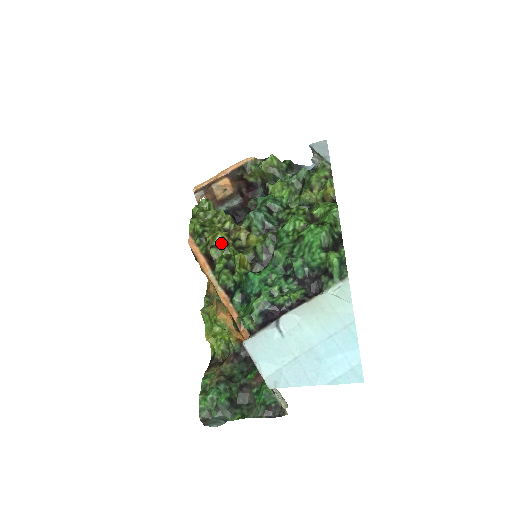
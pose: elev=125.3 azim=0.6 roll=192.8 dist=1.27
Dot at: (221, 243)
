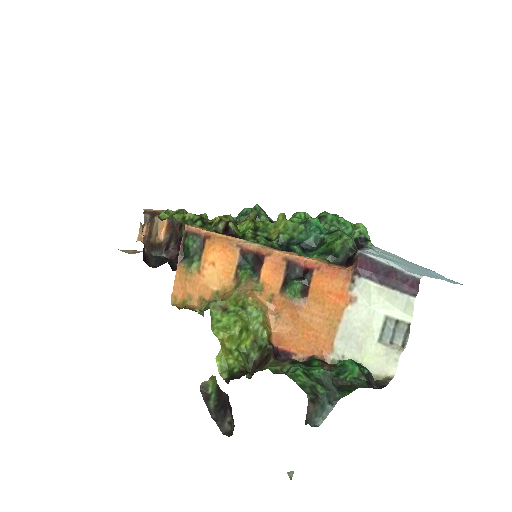
Dot at: (235, 223)
